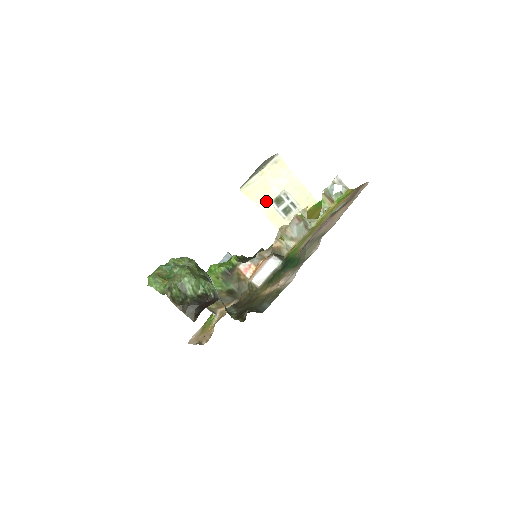
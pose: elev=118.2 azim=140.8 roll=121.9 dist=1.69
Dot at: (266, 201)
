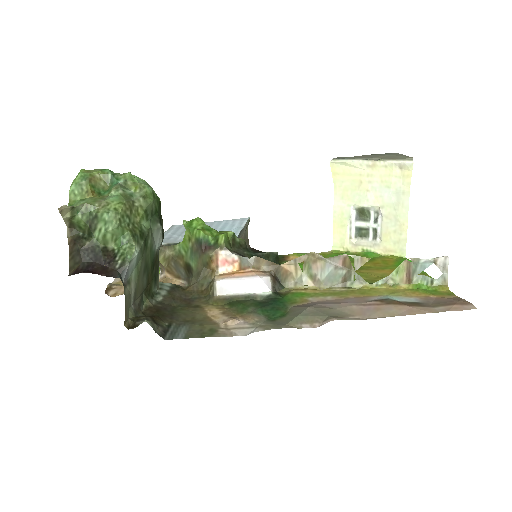
Dot at: (348, 200)
